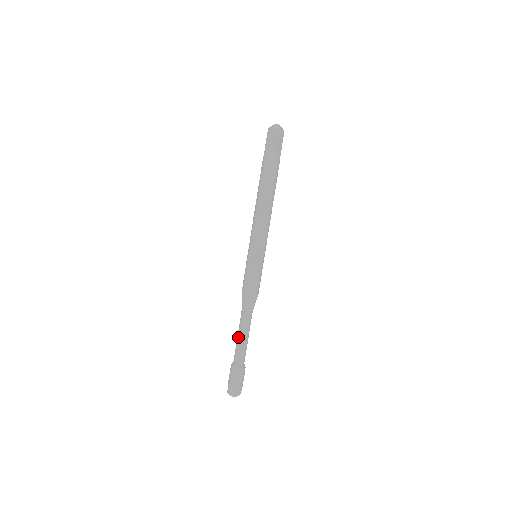
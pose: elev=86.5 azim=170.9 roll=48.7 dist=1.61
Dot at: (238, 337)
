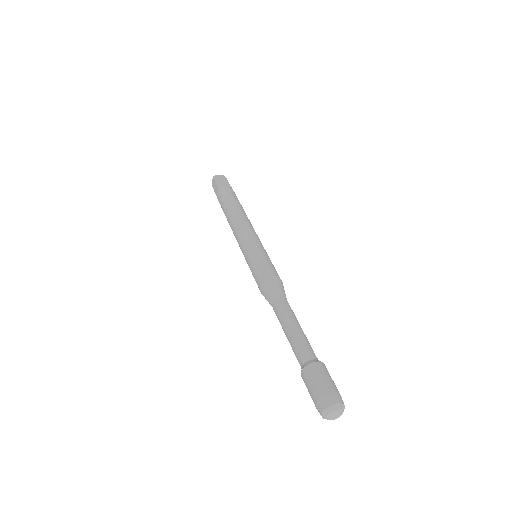
Dot at: (294, 326)
